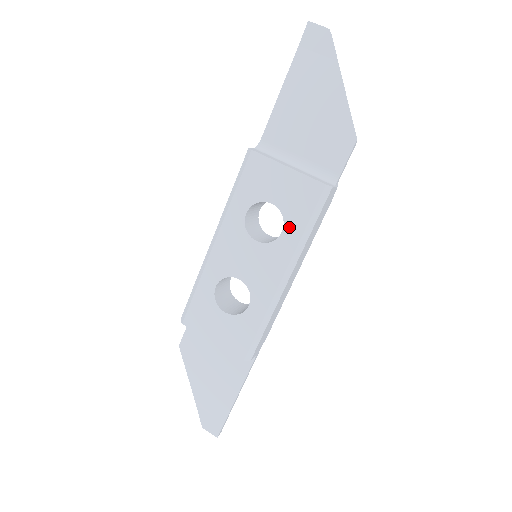
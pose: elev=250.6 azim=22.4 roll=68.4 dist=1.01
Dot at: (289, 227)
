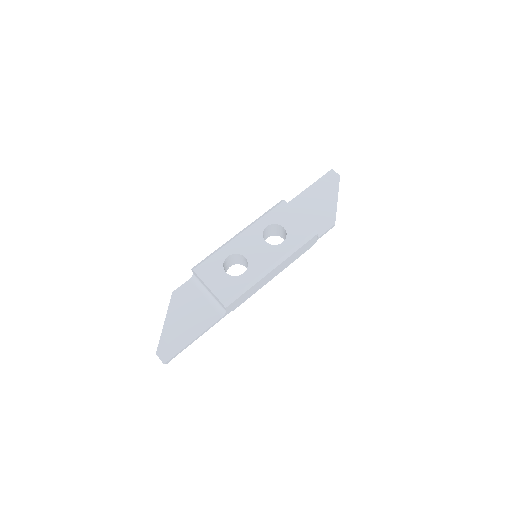
Dot at: (288, 241)
